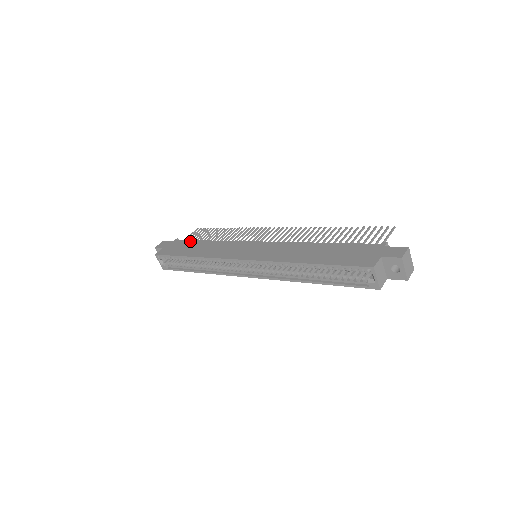
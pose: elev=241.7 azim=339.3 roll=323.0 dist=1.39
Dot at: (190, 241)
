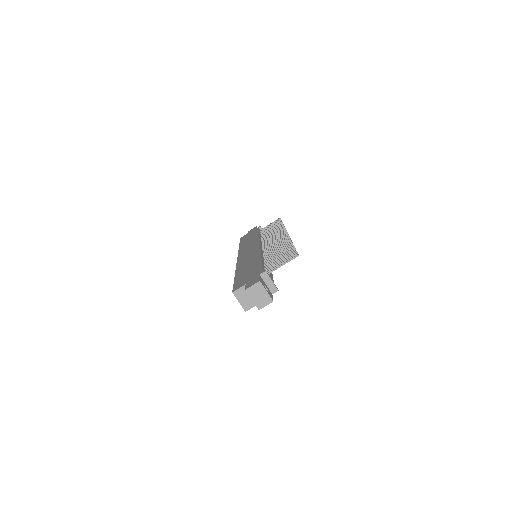
Dot at: (257, 231)
